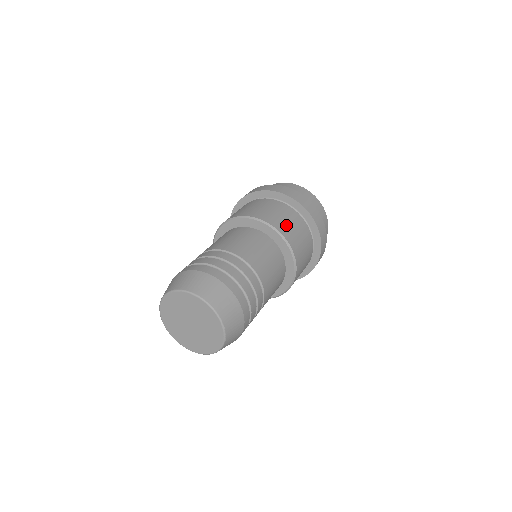
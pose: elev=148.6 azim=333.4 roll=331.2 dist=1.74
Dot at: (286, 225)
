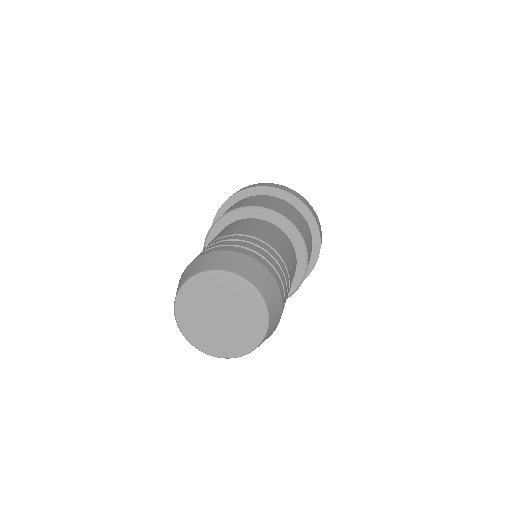
Dot at: (300, 224)
